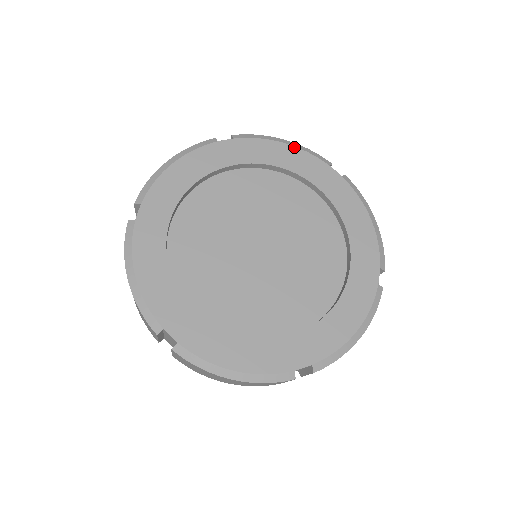
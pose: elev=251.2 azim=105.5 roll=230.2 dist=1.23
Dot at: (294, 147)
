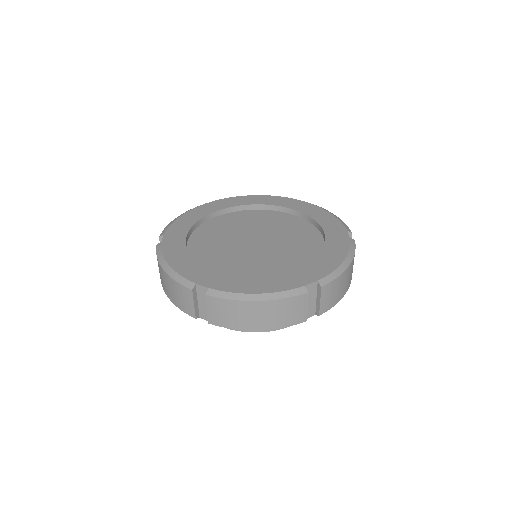
Dot at: (262, 195)
